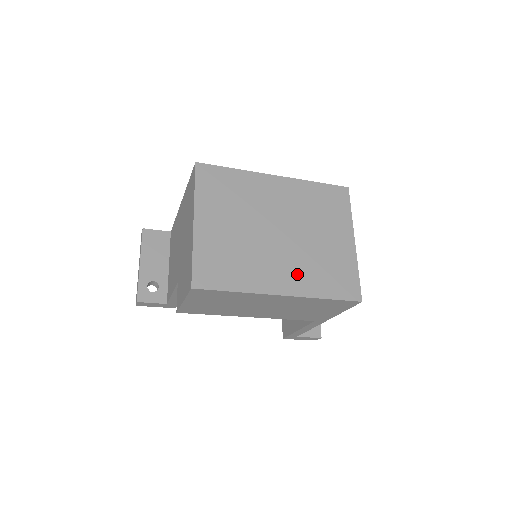
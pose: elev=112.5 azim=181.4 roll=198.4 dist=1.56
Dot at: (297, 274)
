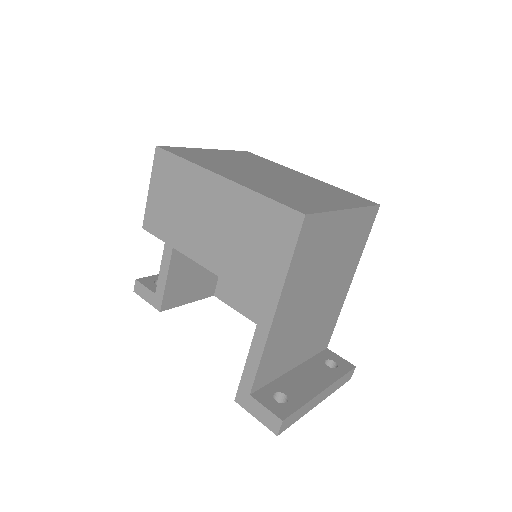
Dot at: (254, 182)
